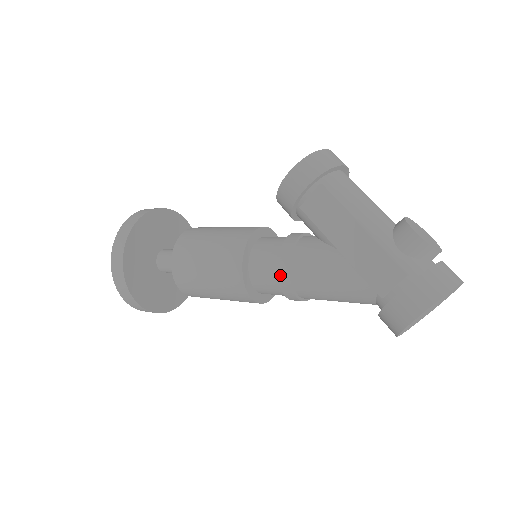
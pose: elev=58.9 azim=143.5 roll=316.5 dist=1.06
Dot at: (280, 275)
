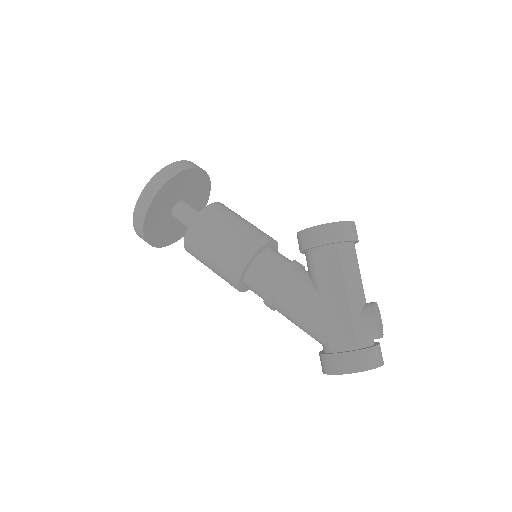
Dot at: (270, 289)
